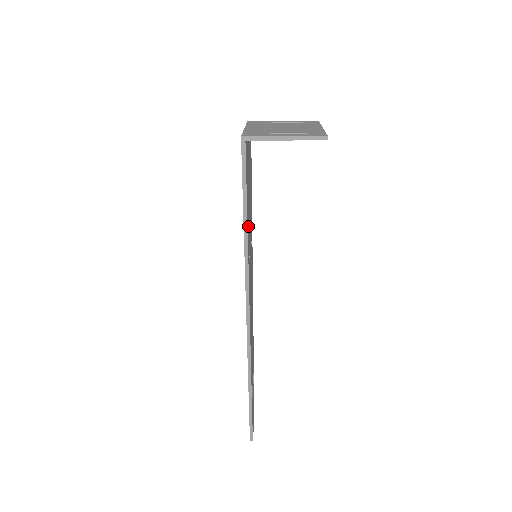
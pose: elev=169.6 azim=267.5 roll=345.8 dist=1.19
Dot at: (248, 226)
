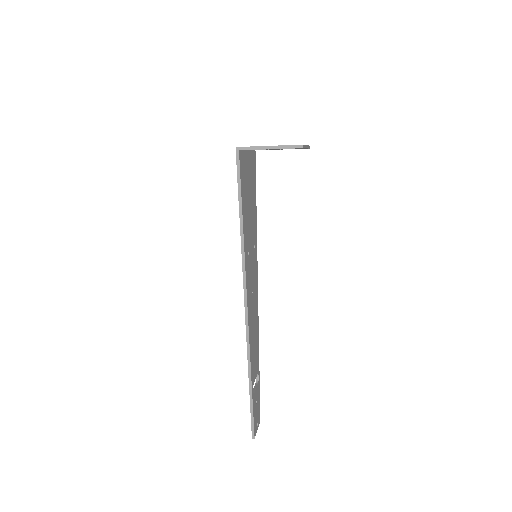
Dot at: (245, 224)
